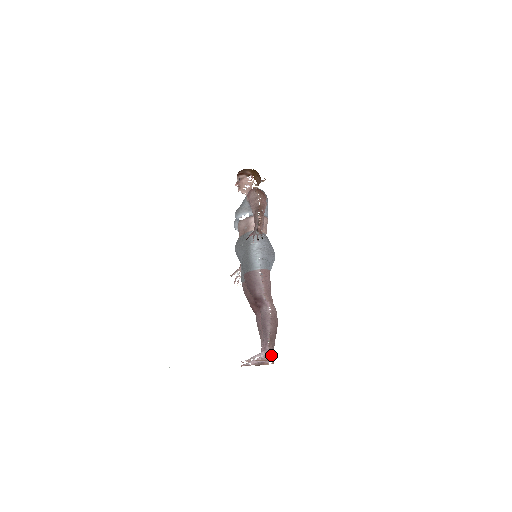
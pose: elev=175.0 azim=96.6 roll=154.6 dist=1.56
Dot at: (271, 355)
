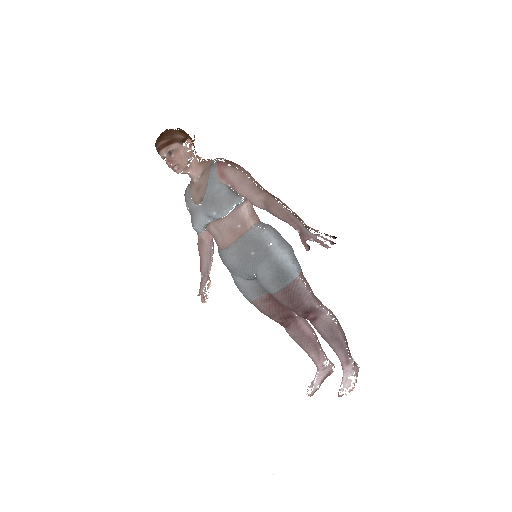
Dot at: (355, 363)
